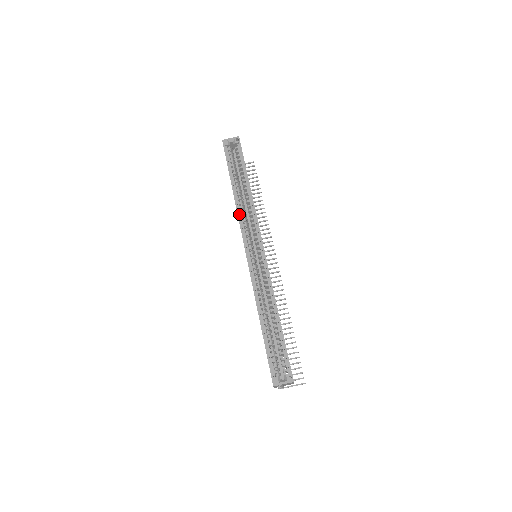
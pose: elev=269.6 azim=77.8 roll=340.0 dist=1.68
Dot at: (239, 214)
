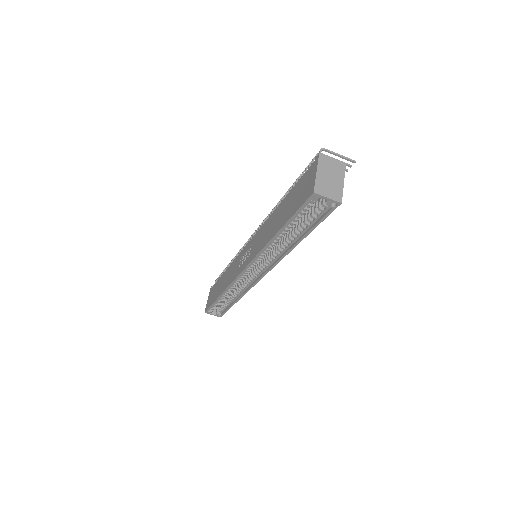
Dot at: (261, 253)
